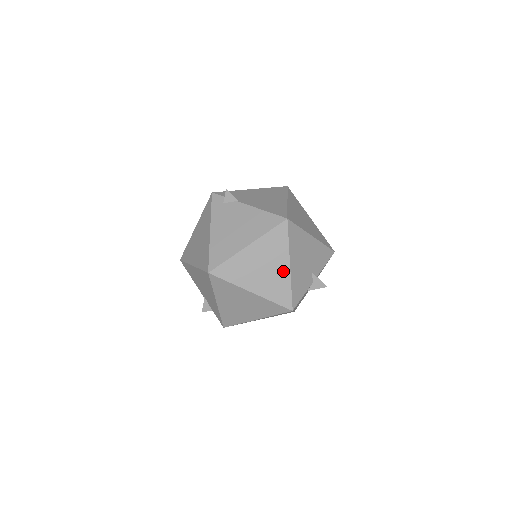
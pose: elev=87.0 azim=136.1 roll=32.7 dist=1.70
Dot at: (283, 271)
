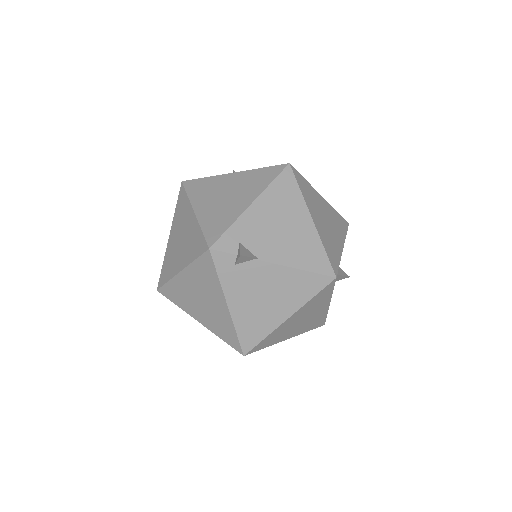
Dot at: (322, 311)
